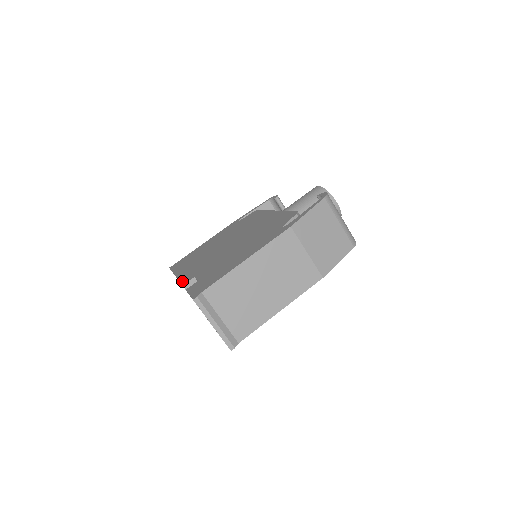
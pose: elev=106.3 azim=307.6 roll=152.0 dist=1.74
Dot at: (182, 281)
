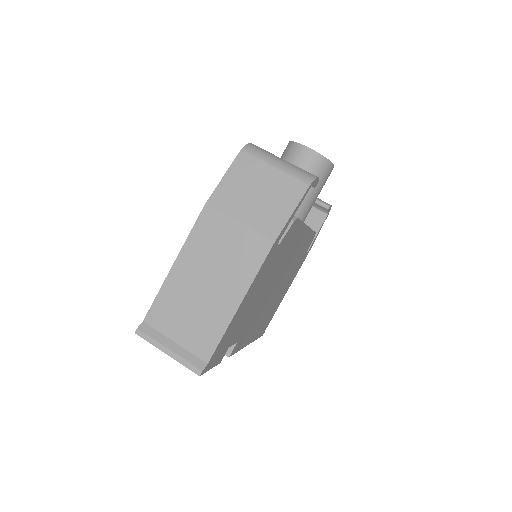
Dot at: occluded
